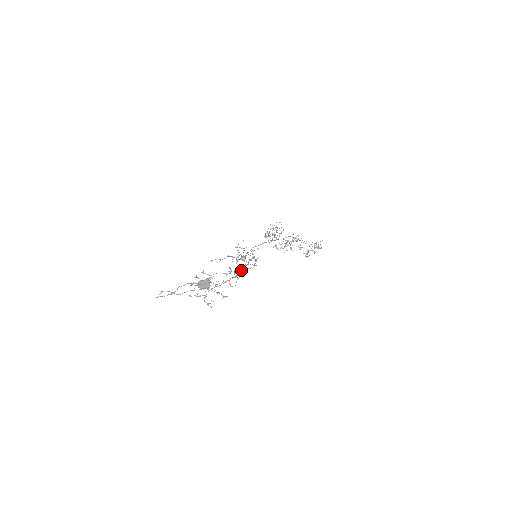
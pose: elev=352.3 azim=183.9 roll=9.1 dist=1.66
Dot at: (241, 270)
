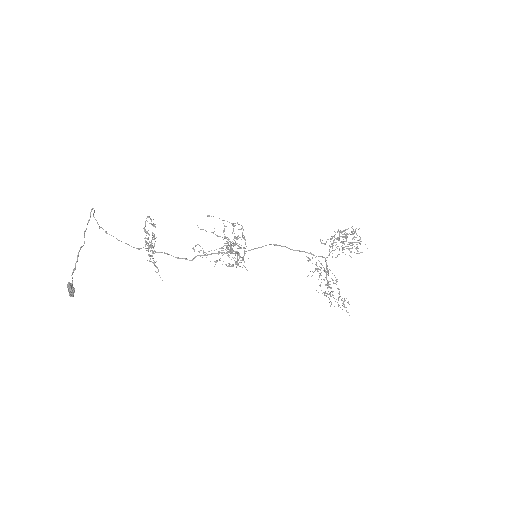
Dot at: occluded
